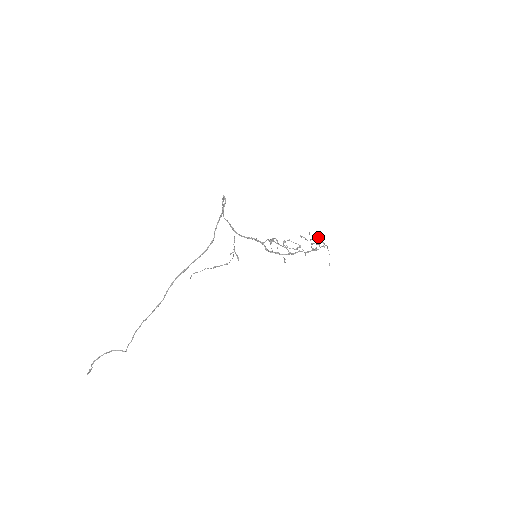
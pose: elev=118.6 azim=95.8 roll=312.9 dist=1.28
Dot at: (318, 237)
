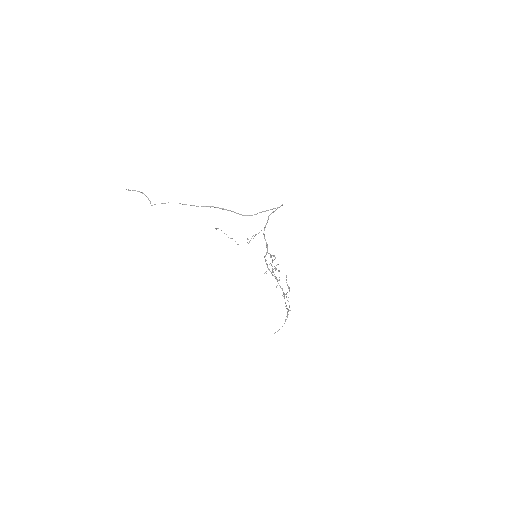
Dot at: occluded
